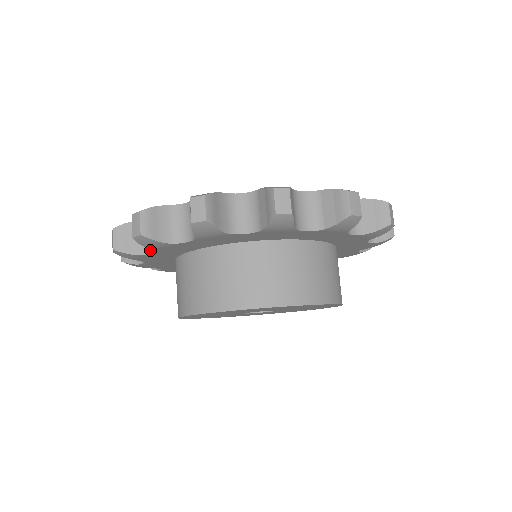
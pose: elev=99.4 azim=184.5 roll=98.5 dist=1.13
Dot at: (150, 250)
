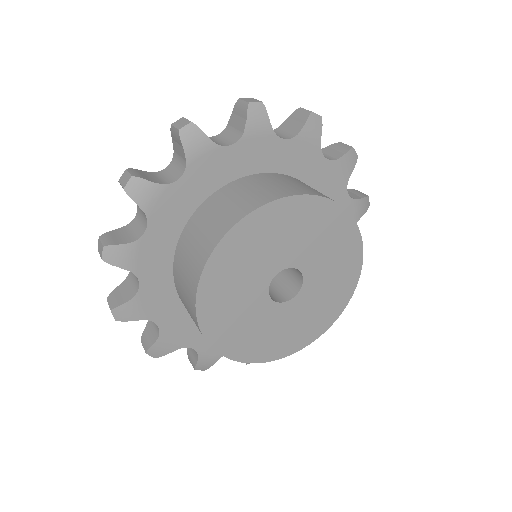
Dot at: (138, 284)
